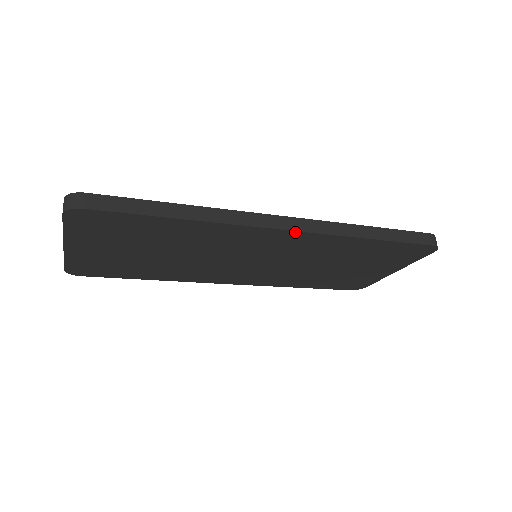
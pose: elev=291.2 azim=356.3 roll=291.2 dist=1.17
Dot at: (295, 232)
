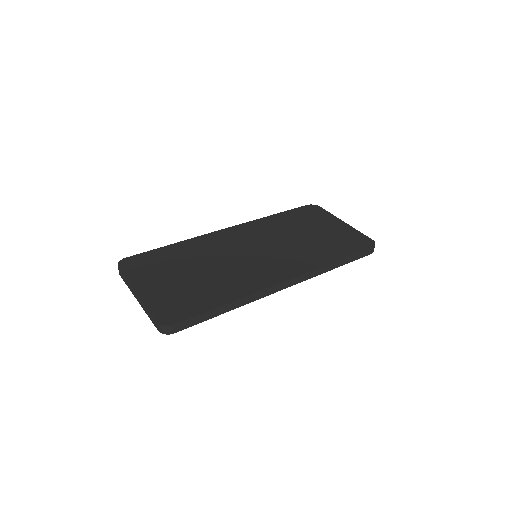
Dot at: (291, 285)
